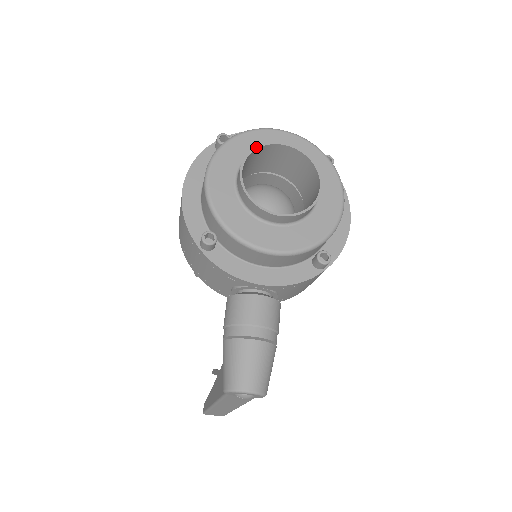
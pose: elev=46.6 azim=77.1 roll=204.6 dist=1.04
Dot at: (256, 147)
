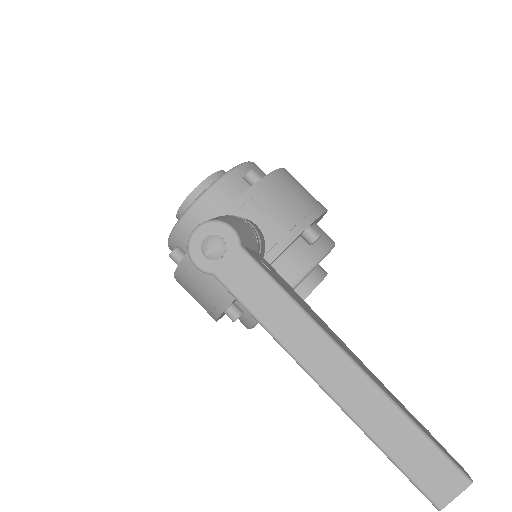
Dot at: occluded
